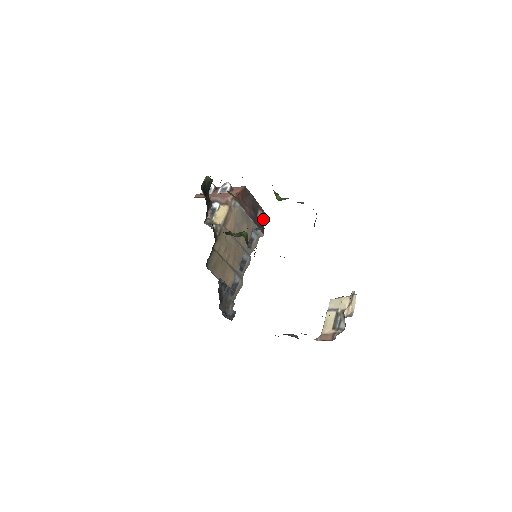
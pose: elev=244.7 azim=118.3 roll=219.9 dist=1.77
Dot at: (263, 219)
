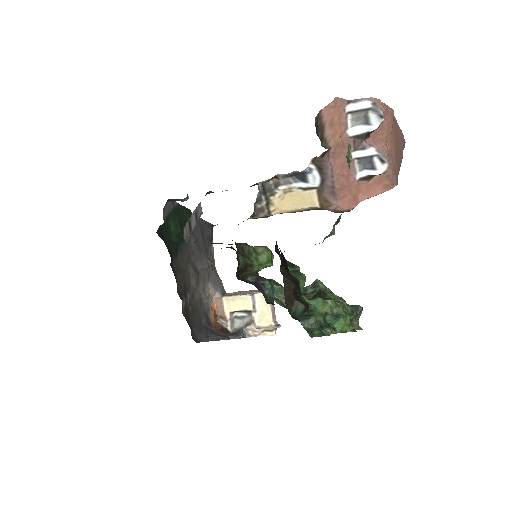
Dot at: occluded
